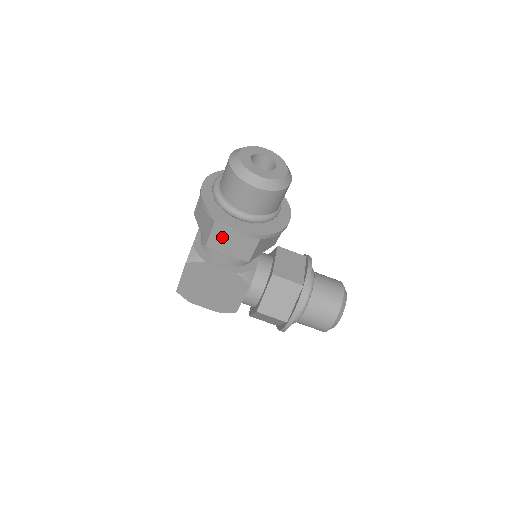
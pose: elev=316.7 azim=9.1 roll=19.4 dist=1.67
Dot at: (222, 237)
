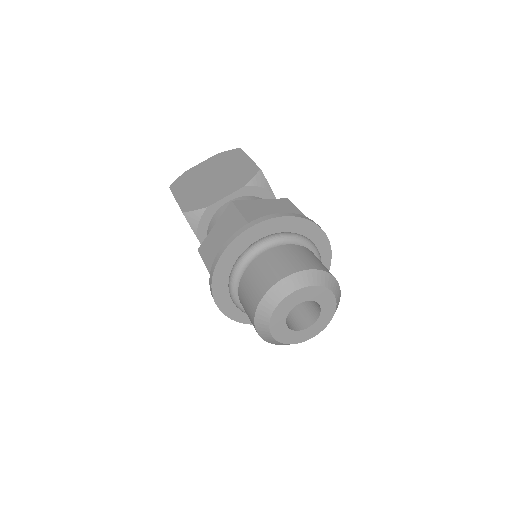
Dot at: occluded
